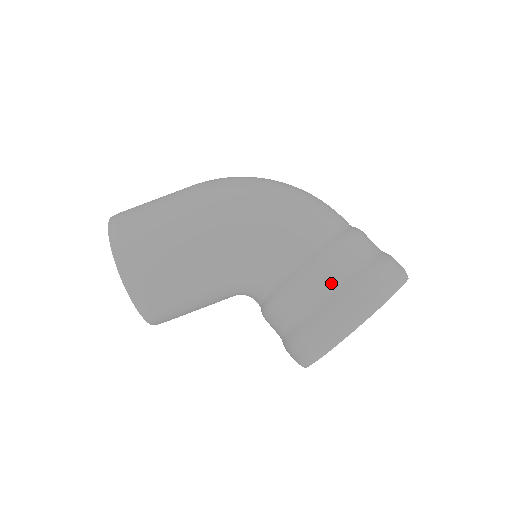
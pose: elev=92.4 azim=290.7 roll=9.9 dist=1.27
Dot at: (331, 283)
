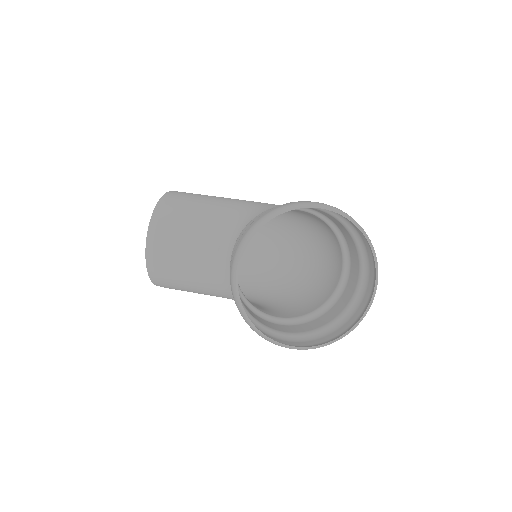
Dot at: occluded
